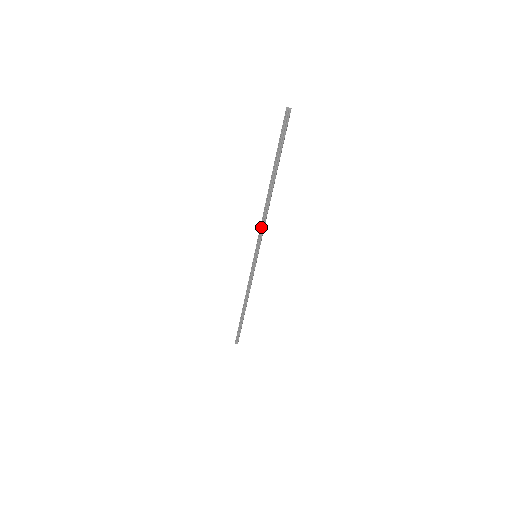
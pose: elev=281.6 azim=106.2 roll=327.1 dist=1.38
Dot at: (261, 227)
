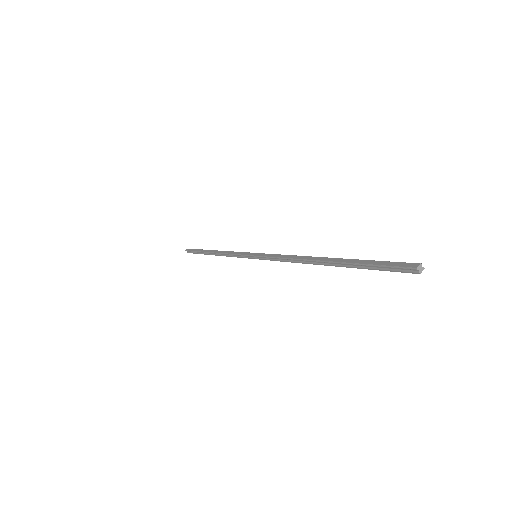
Dot at: (281, 258)
